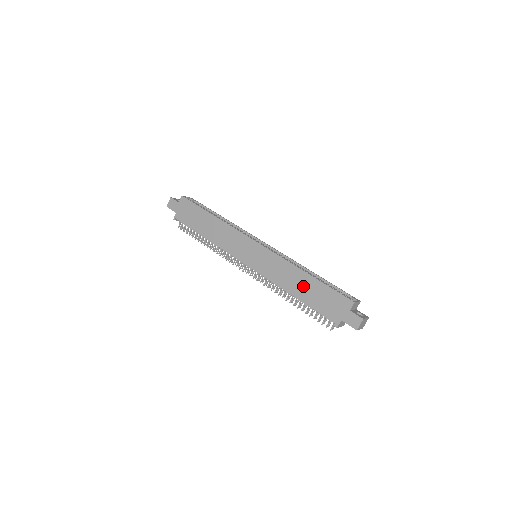
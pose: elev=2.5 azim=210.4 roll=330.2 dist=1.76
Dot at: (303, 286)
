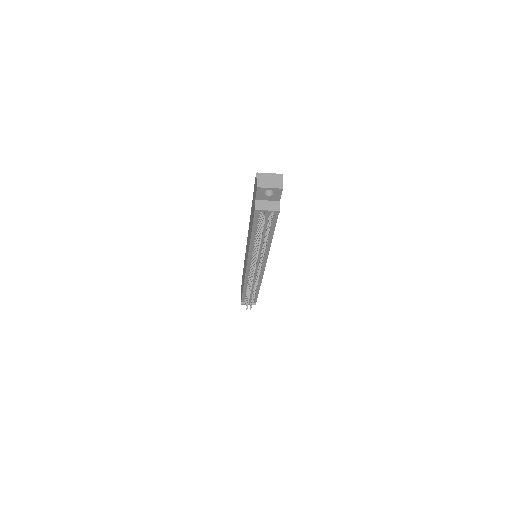
Dot at: occluded
